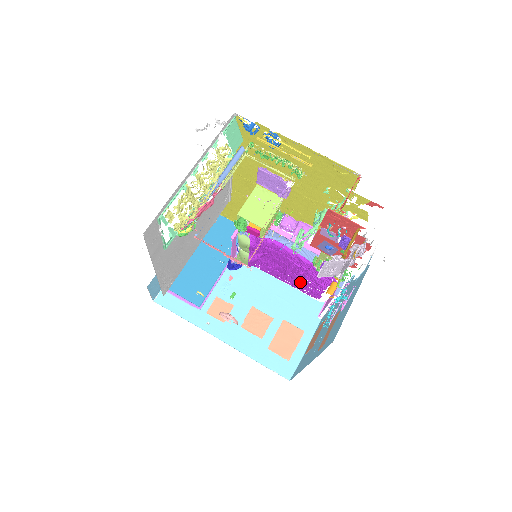
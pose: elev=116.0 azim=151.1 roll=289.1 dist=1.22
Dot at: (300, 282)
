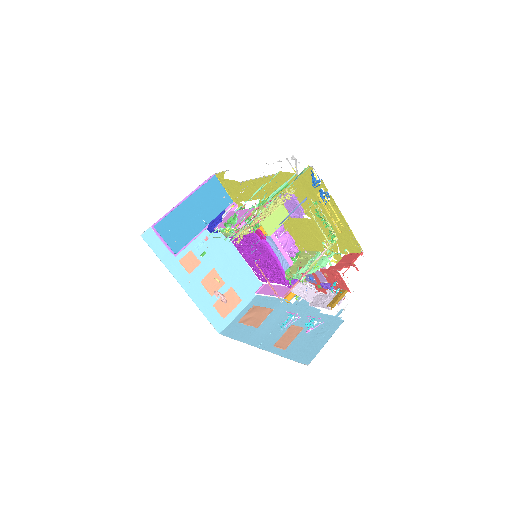
Dot at: occluded
